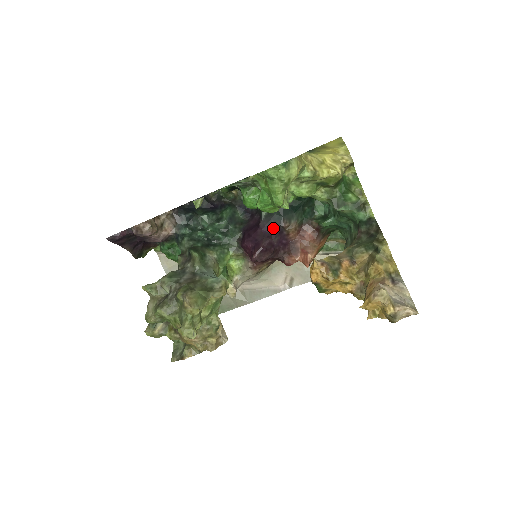
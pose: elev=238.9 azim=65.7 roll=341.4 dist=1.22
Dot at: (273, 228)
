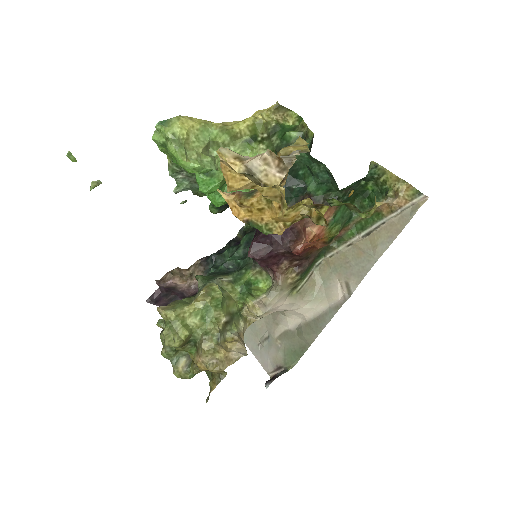
Dot at: occluded
